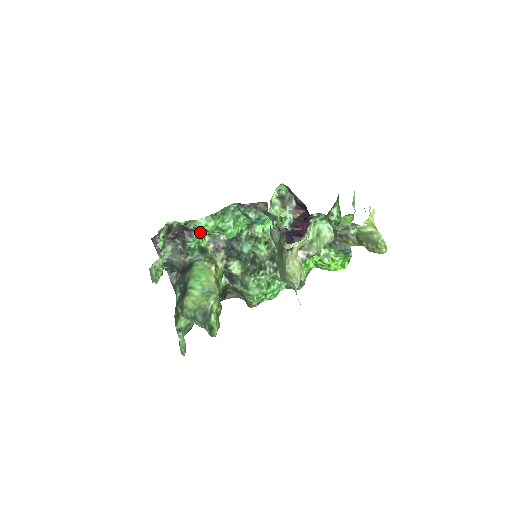
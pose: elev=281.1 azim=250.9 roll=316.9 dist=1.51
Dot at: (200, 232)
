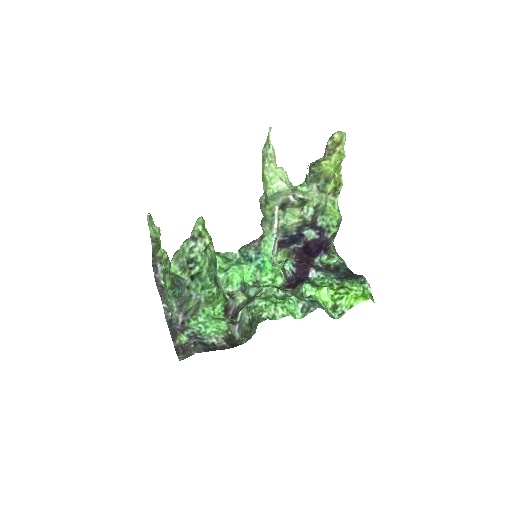
Dot at: occluded
